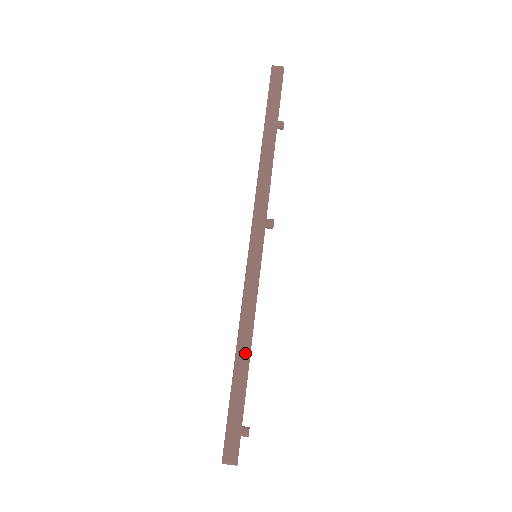
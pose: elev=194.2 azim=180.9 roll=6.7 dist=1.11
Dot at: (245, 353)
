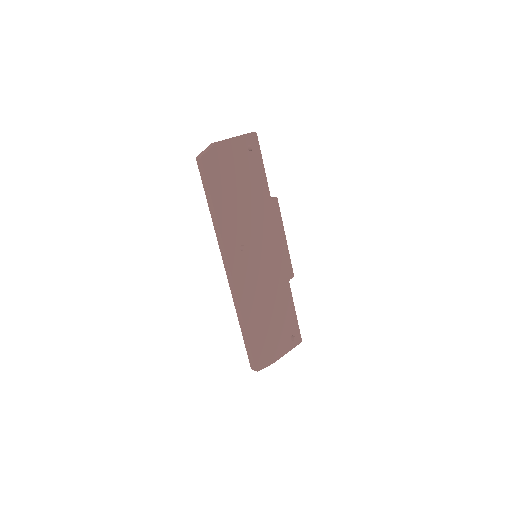
Dot at: (243, 327)
